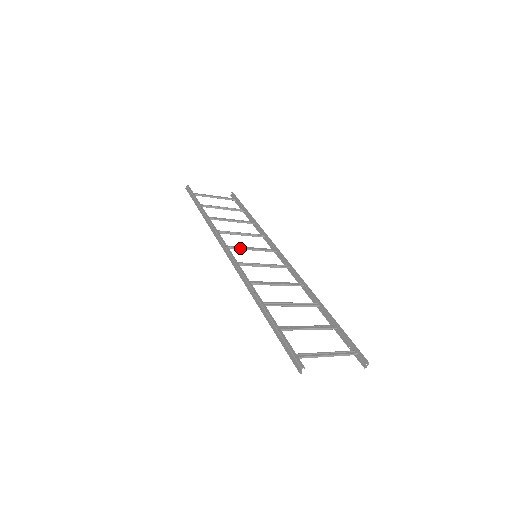
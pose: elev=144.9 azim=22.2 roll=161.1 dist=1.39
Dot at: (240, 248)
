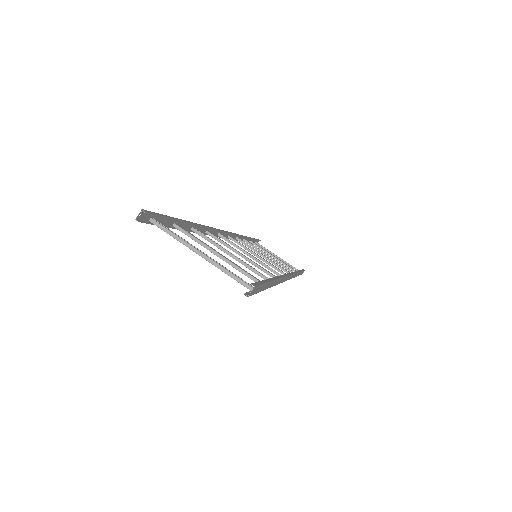
Dot at: (246, 248)
